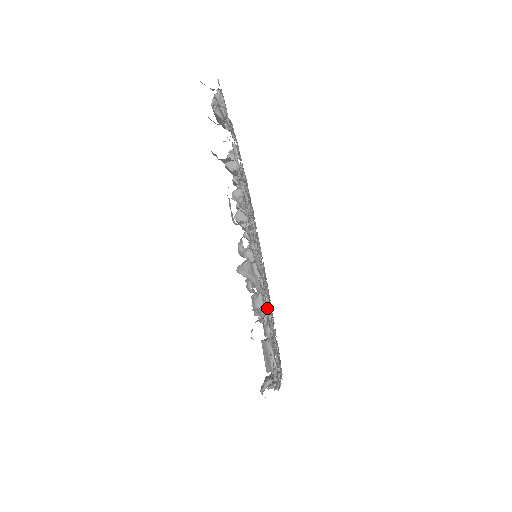
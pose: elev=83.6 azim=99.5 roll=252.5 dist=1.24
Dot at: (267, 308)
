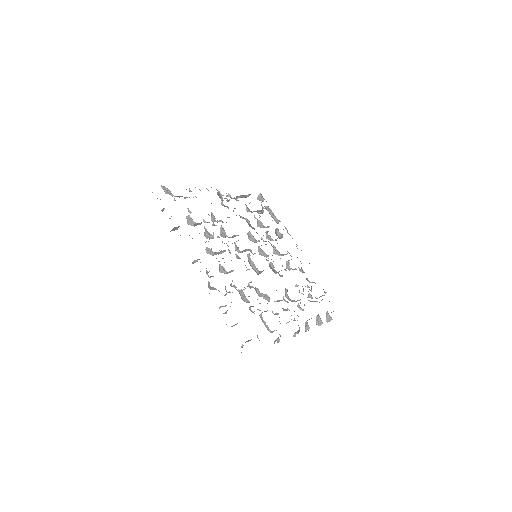
Dot at: occluded
